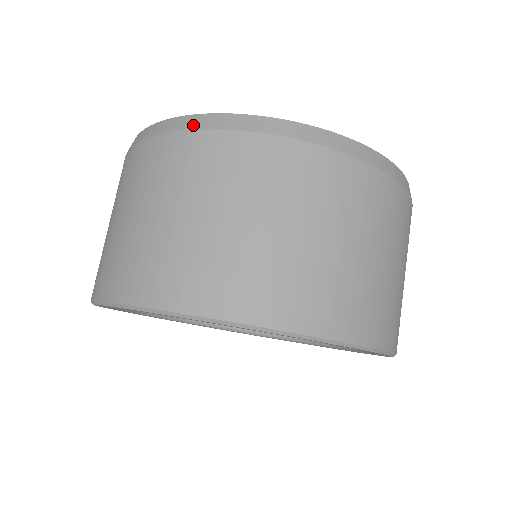
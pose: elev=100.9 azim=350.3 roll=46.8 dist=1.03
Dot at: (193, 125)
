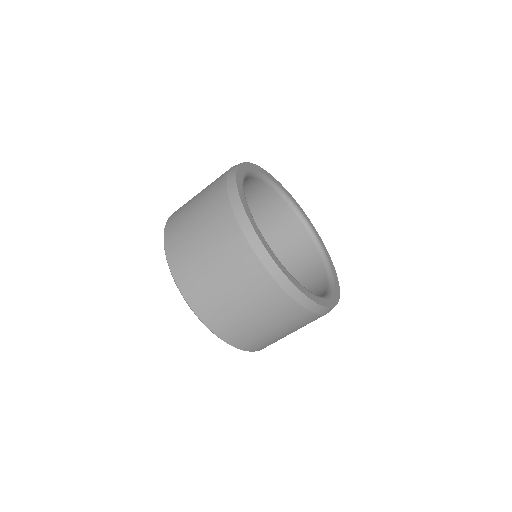
Dot at: (243, 225)
